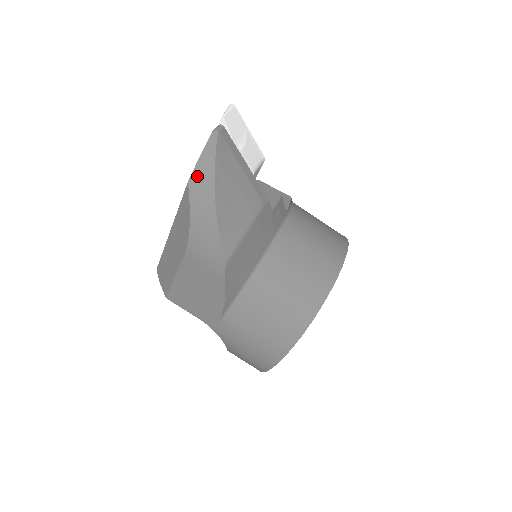
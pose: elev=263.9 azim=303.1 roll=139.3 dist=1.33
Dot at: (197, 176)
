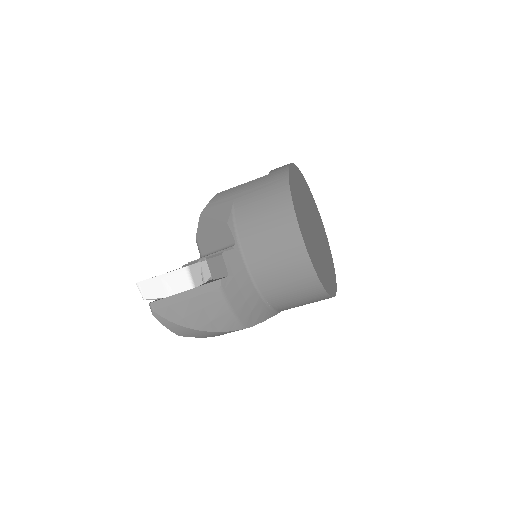
Dot at: (178, 333)
